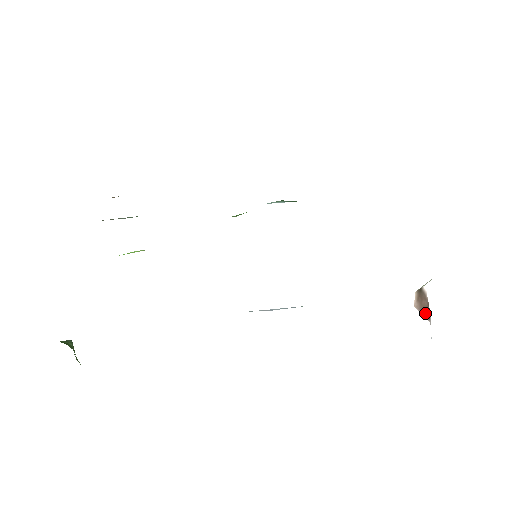
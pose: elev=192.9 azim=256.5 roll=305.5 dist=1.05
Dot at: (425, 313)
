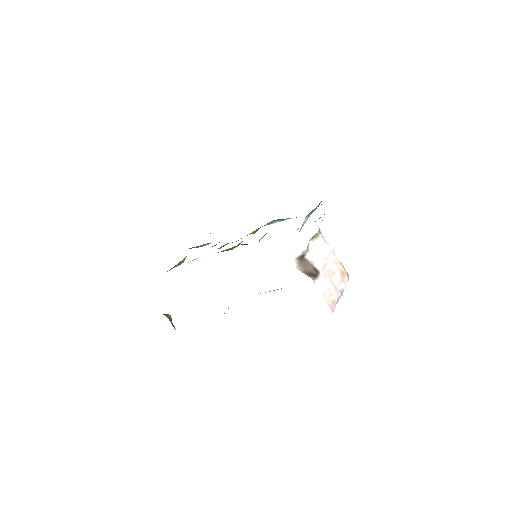
Dot at: (309, 274)
